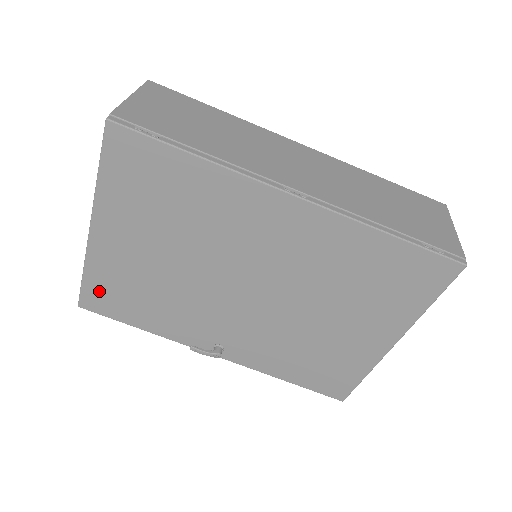
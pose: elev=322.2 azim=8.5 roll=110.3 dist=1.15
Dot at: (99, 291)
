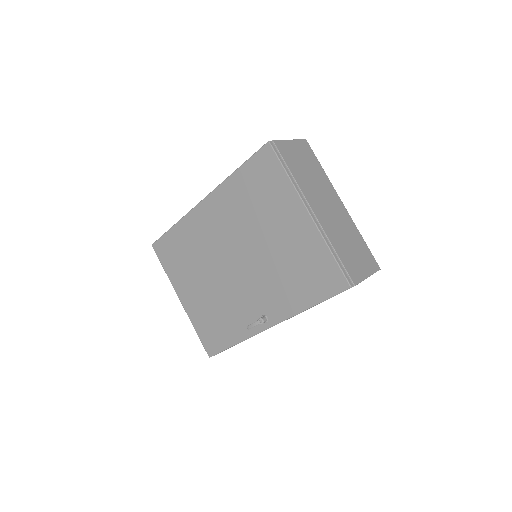
Dot at: (206, 336)
